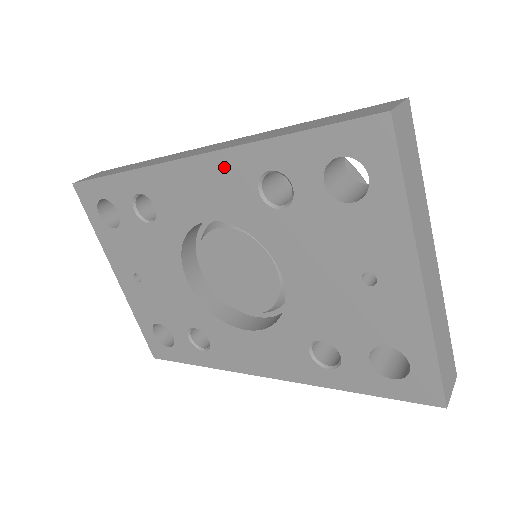
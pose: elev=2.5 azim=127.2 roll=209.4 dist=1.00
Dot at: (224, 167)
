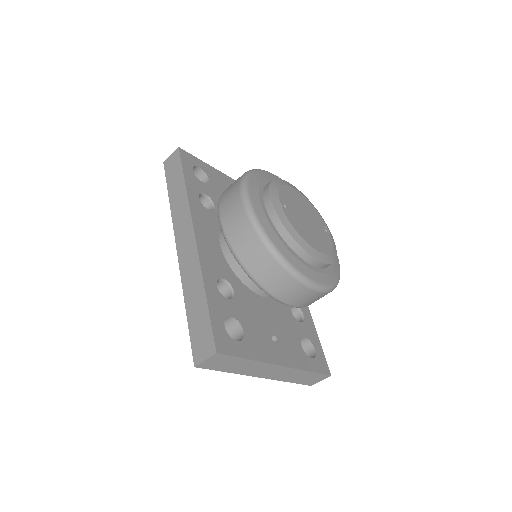
Dot at: occluded
